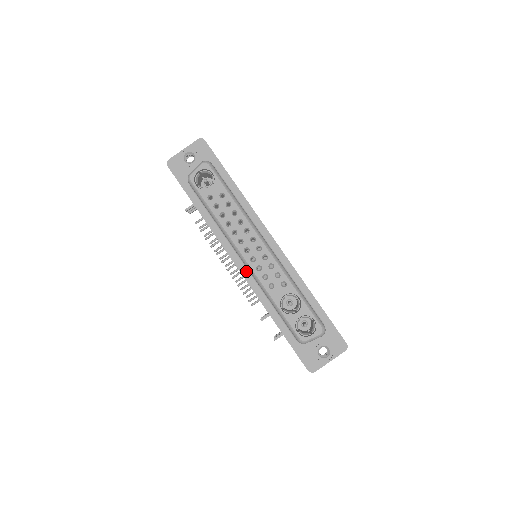
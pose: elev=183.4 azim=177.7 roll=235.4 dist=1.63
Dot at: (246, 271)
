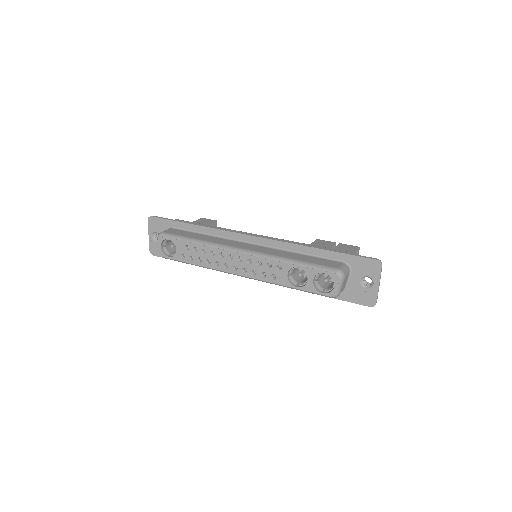
Dot at: occluded
